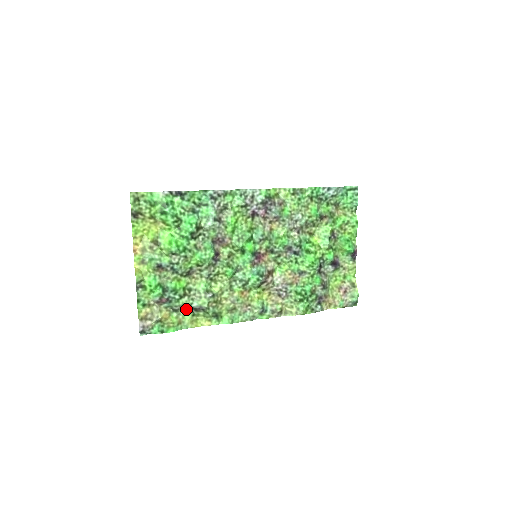
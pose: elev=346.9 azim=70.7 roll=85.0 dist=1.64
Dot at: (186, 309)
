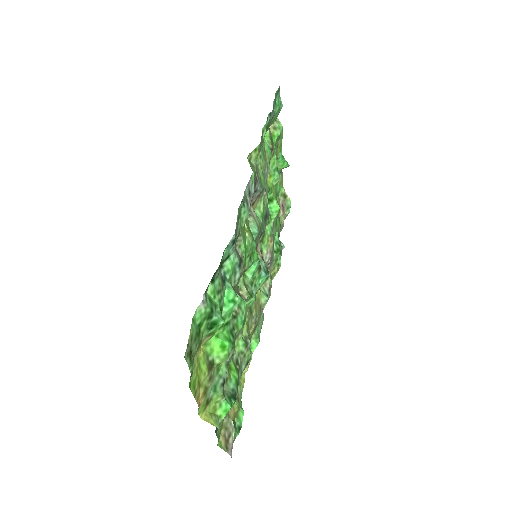
Dot at: occluded
